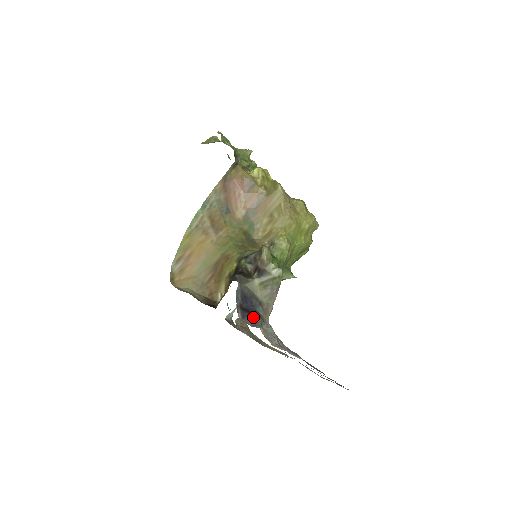
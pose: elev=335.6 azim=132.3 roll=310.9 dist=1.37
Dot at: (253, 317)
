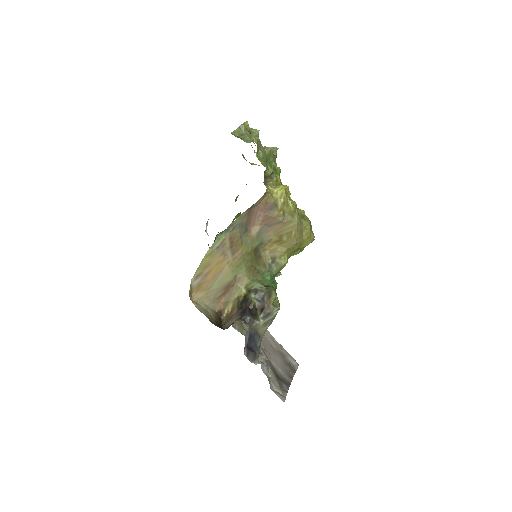
Dot at: (254, 355)
